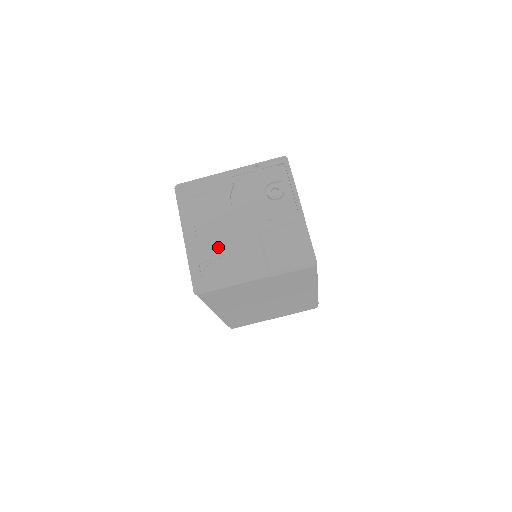
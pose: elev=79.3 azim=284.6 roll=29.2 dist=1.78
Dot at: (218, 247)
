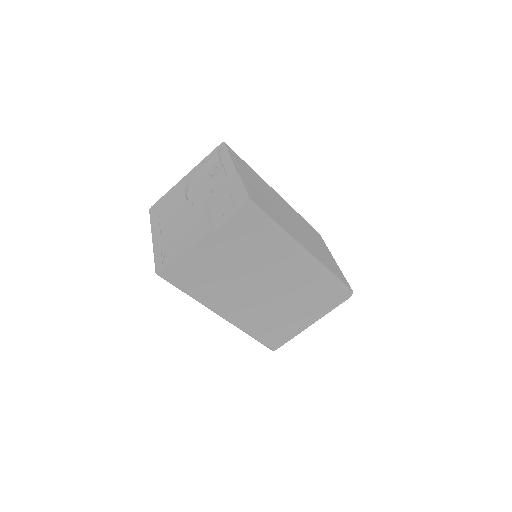
Dot at: (174, 231)
